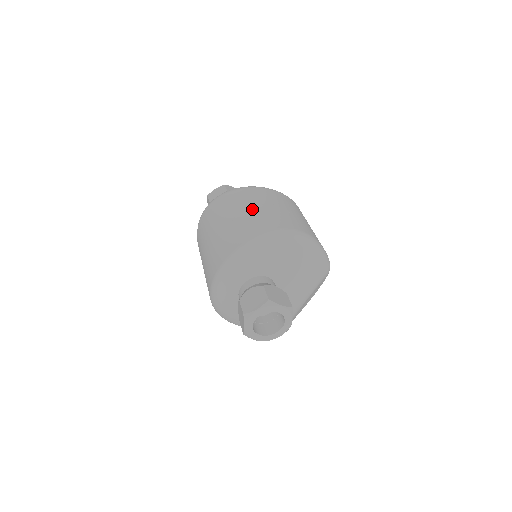
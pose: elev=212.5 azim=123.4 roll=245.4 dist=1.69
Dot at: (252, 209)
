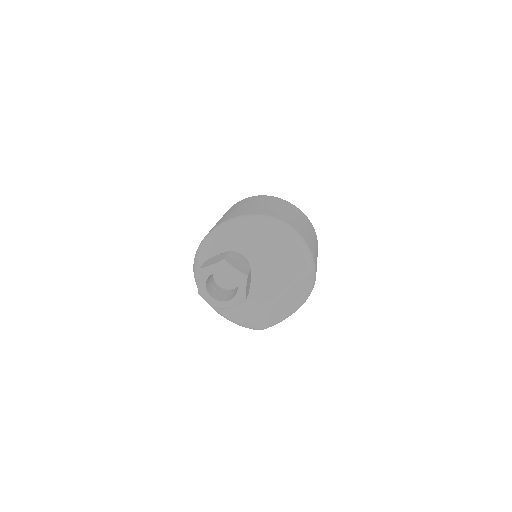
Dot at: (256, 204)
